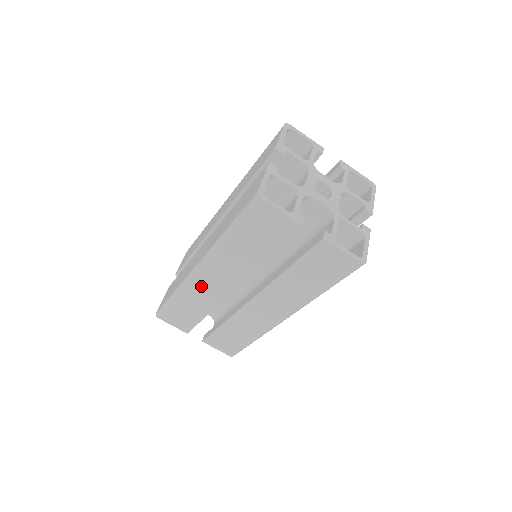
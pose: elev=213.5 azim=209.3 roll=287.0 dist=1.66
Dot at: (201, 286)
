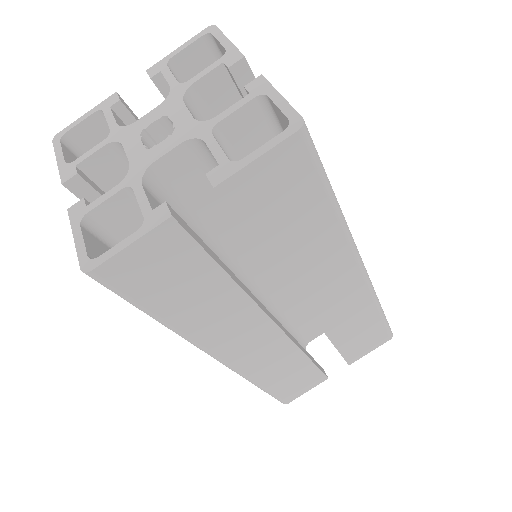
Dot at: occluded
